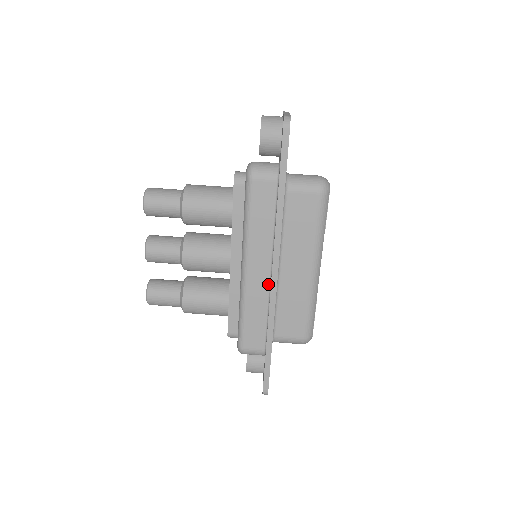
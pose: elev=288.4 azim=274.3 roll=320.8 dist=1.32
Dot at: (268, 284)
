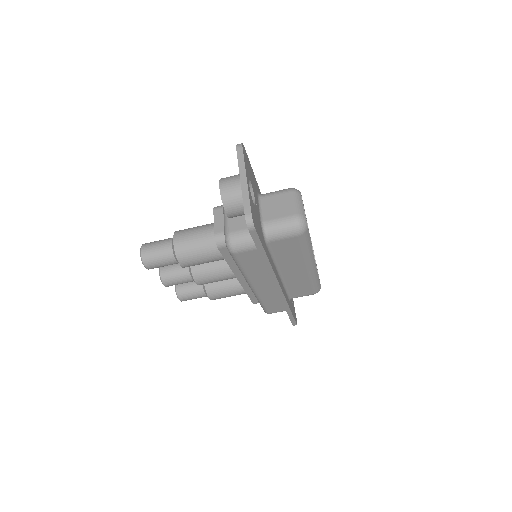
Dot at: (275, 289)
